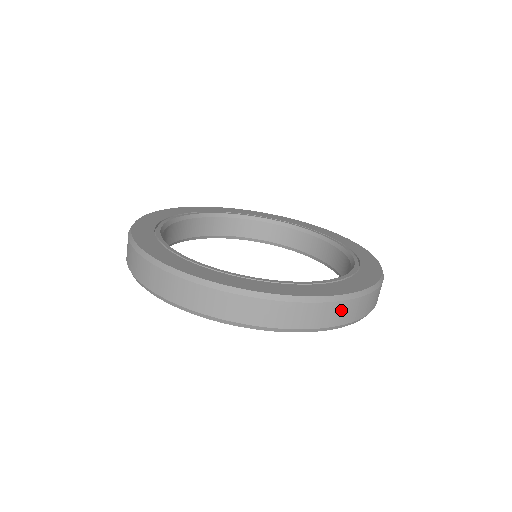
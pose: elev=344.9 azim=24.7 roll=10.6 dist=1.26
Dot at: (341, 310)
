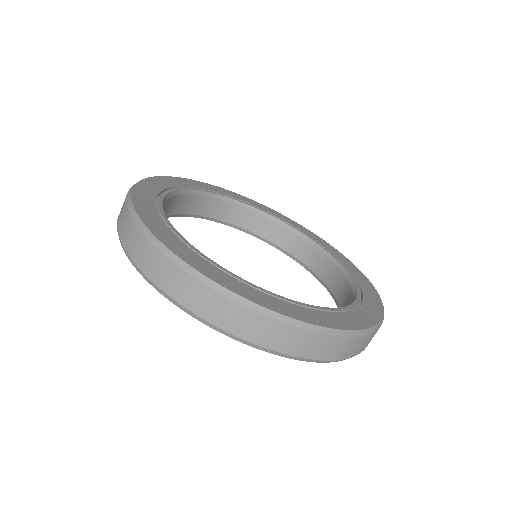
Dot at: (330, 345)
